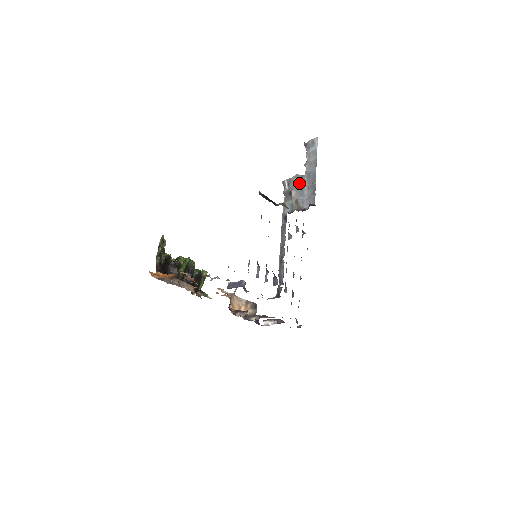
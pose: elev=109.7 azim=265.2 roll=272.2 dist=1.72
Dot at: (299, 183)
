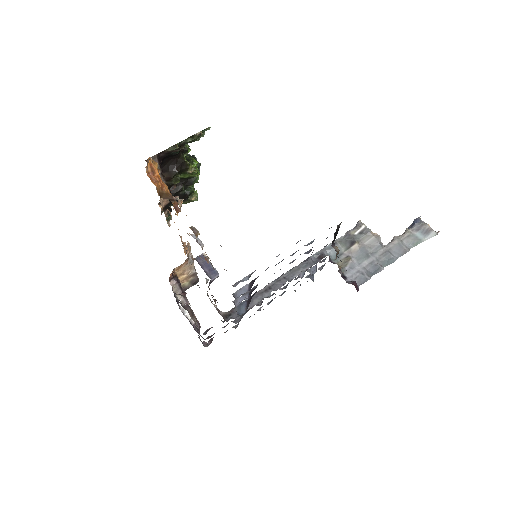
Dot at: (371, 246)
